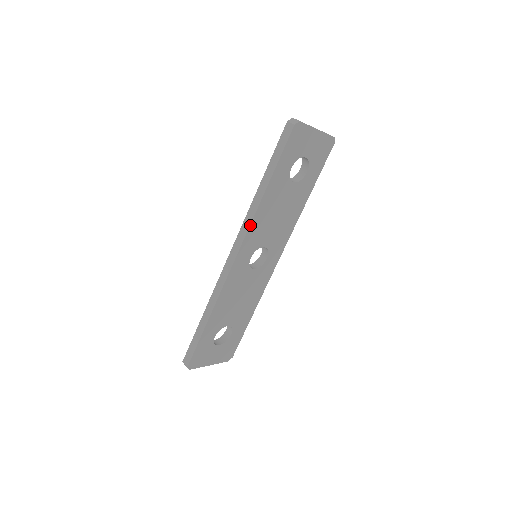
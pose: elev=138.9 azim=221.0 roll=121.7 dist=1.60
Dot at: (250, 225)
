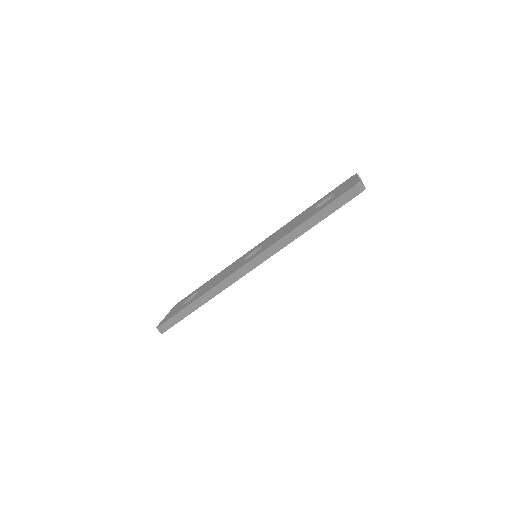
Dot at: (279, 250)
